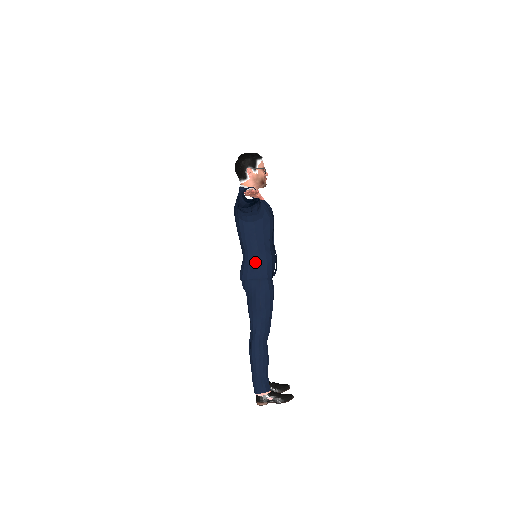
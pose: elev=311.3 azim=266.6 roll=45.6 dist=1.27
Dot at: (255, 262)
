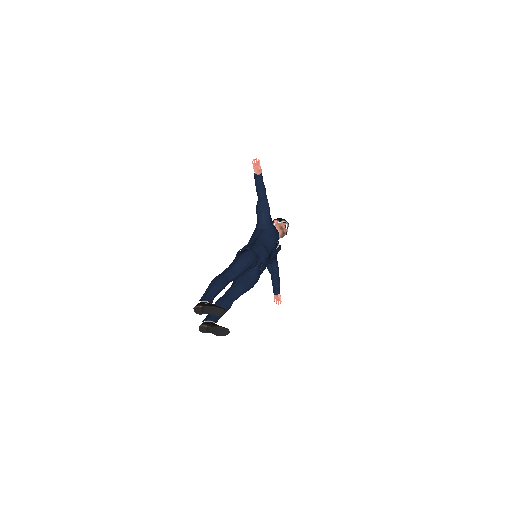
Dot at: (251, 244)
